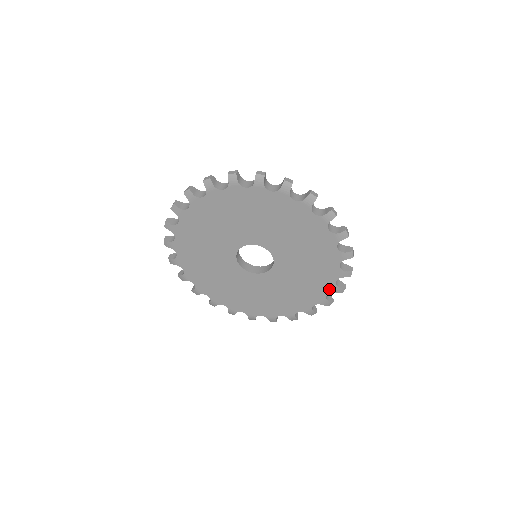
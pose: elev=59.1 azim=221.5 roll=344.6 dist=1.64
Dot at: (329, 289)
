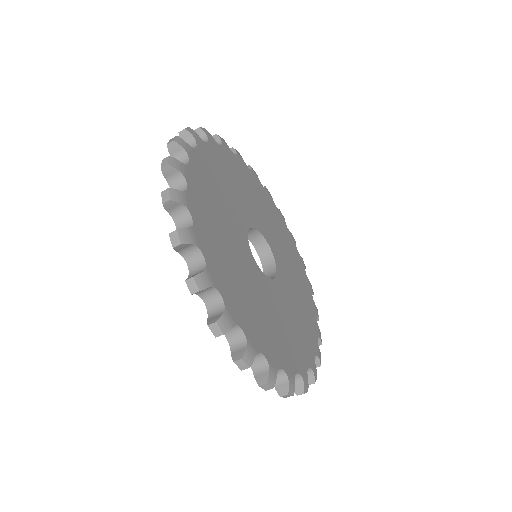
Dot at: occluded
